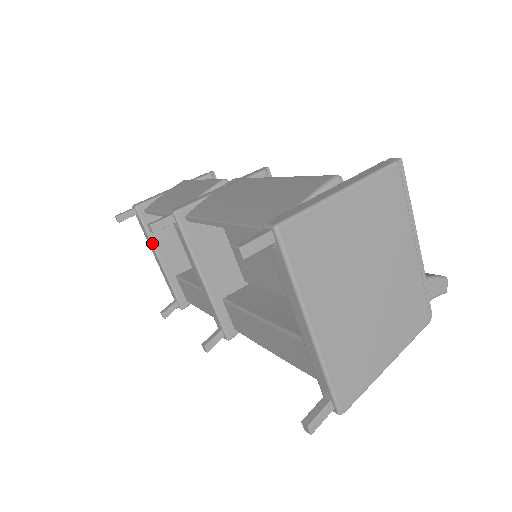
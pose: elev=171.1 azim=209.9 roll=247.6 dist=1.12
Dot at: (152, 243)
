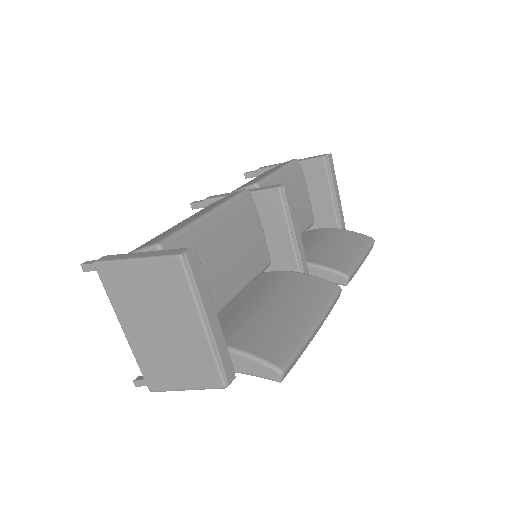
Dot at: occluded
